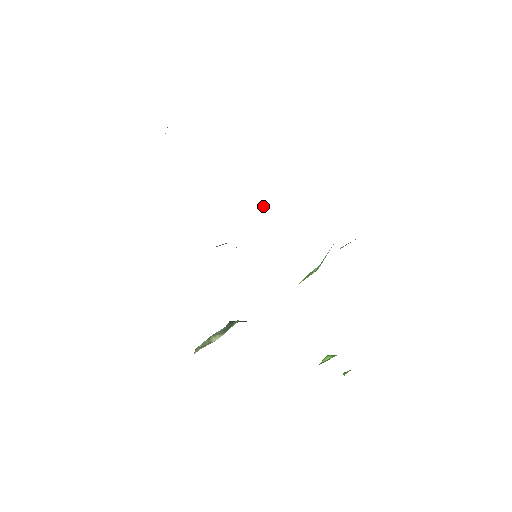
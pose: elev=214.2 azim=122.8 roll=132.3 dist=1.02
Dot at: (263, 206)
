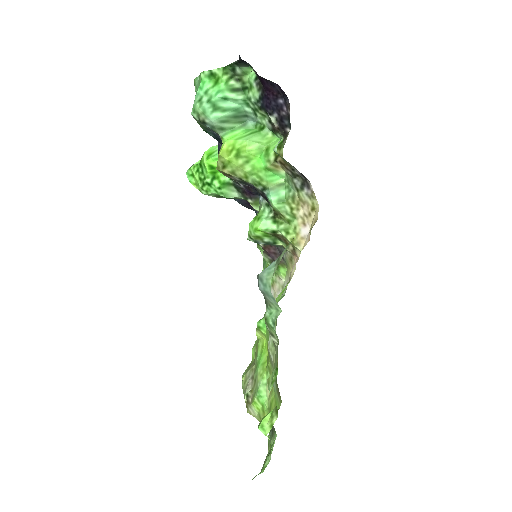
Dot at: occluded
